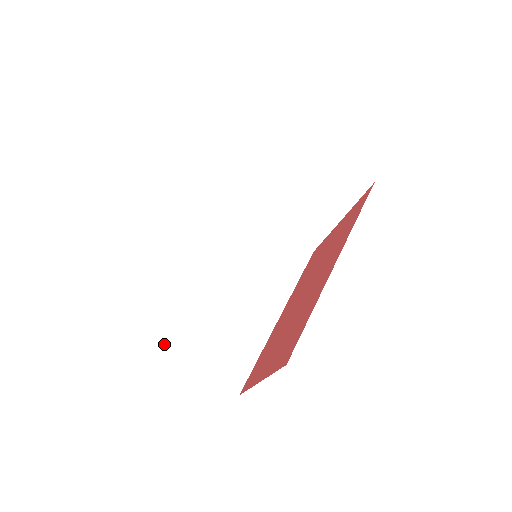
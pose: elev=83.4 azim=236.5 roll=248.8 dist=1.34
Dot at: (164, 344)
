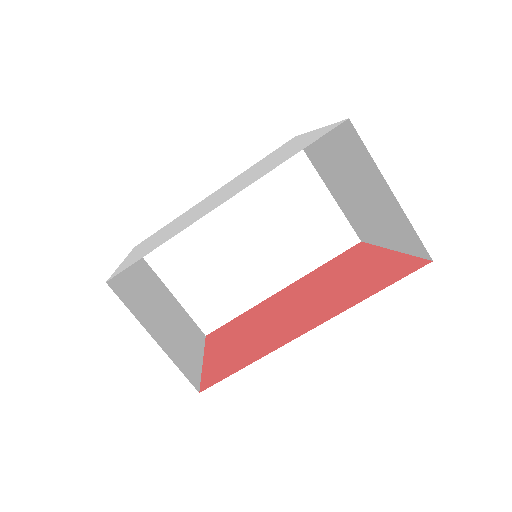
Dot at: (157, 271)
